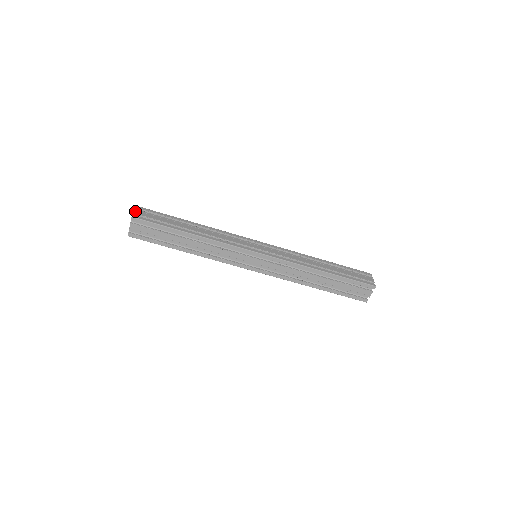
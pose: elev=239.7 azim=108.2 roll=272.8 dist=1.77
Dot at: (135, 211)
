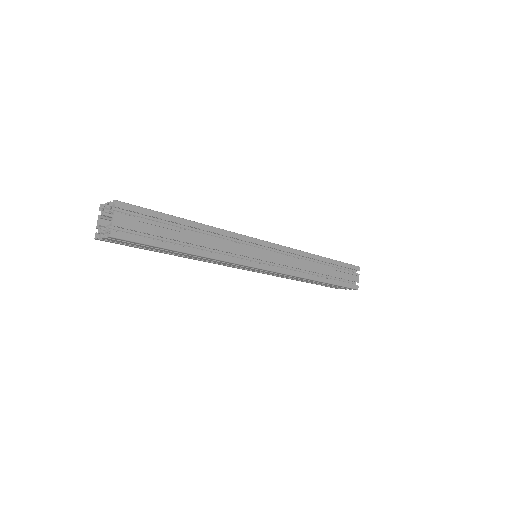
Dot at: (114, 218)
